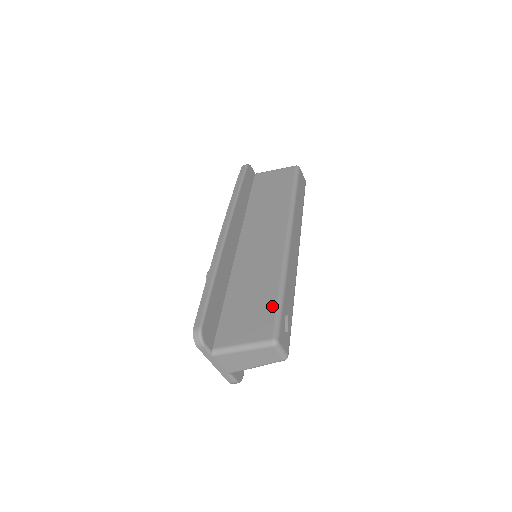
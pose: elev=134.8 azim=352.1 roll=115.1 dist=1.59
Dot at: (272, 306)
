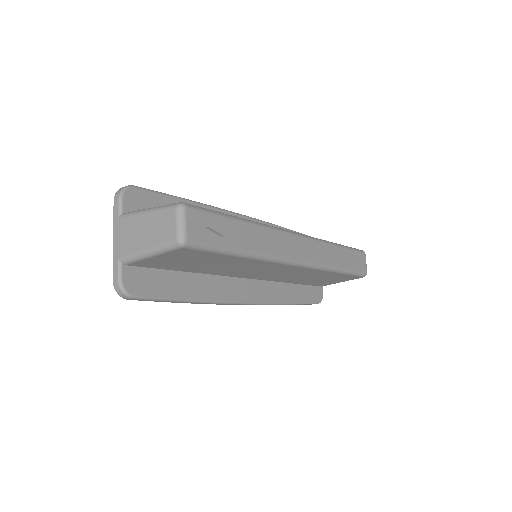
Dot at: occluded
